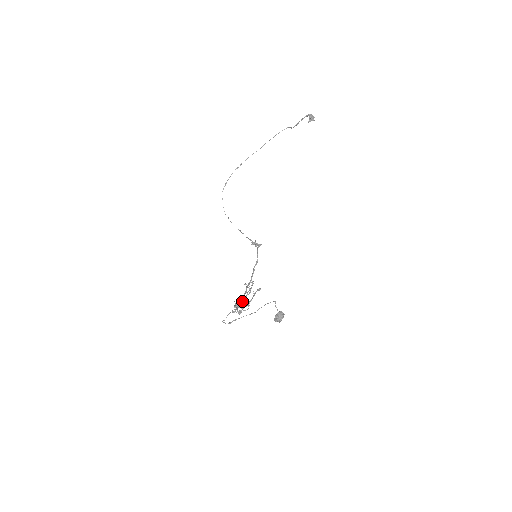
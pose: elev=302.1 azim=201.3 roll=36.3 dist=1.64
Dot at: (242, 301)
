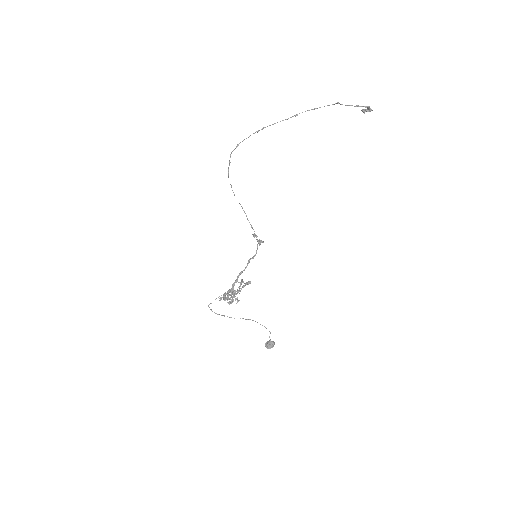
Dot at: (231, 292)
